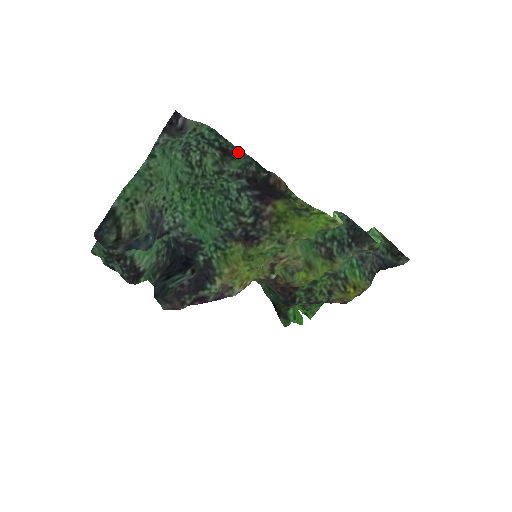
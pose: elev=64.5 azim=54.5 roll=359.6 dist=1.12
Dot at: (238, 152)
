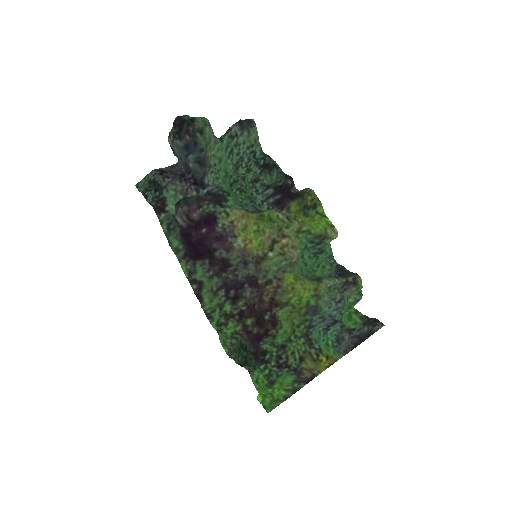
Dot at: (276, 165)
